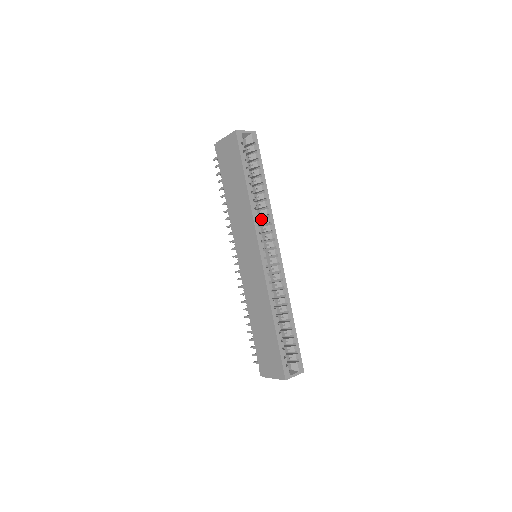
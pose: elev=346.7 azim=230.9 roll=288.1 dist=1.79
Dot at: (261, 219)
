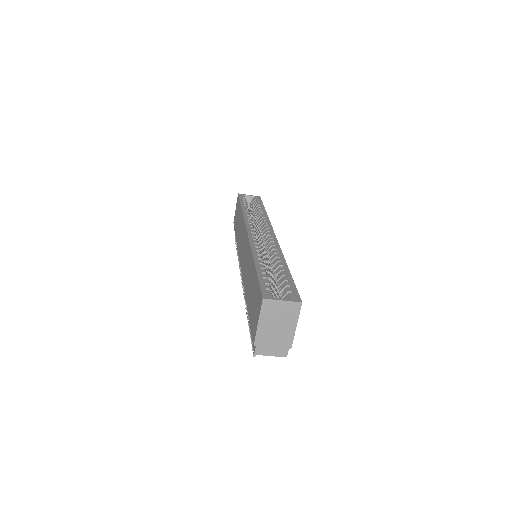
Dot at: (258, 226)
